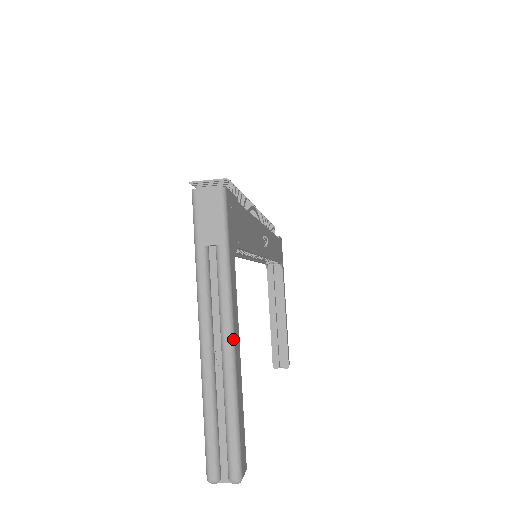
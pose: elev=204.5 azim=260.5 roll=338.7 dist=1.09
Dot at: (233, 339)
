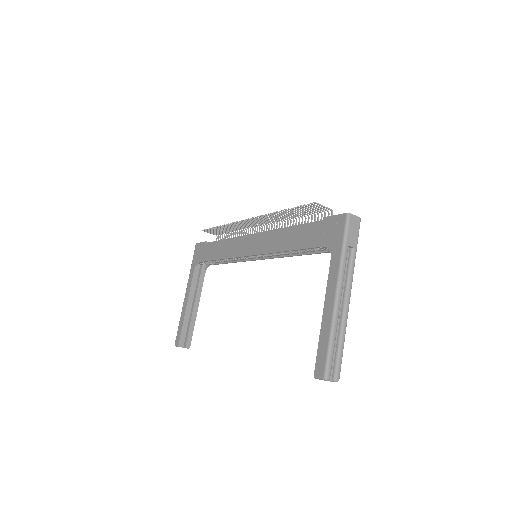
Dot at: occluded
